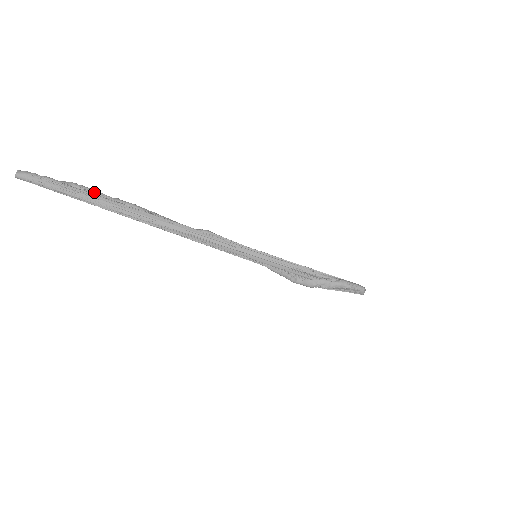
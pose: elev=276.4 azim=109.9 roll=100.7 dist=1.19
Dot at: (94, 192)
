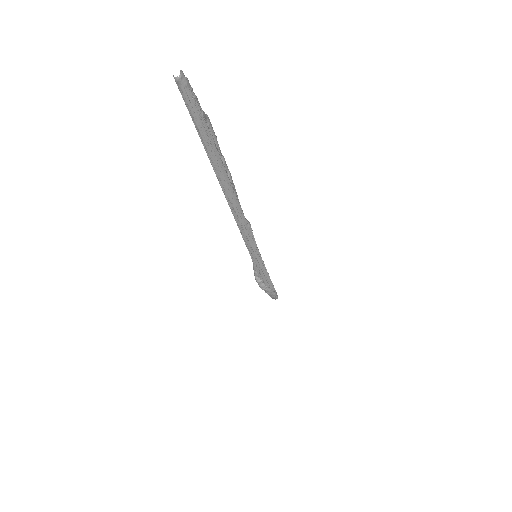
Dot at: (216, 141)
